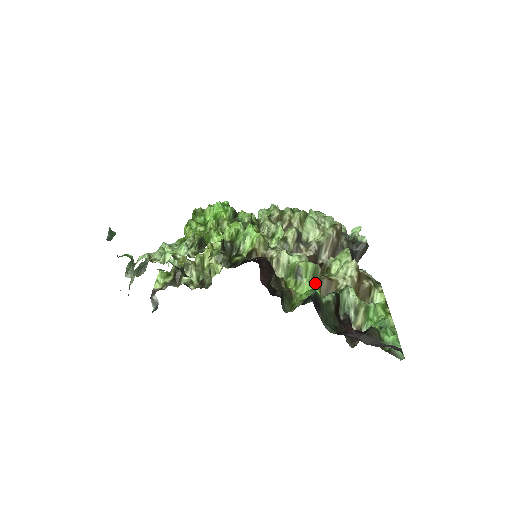
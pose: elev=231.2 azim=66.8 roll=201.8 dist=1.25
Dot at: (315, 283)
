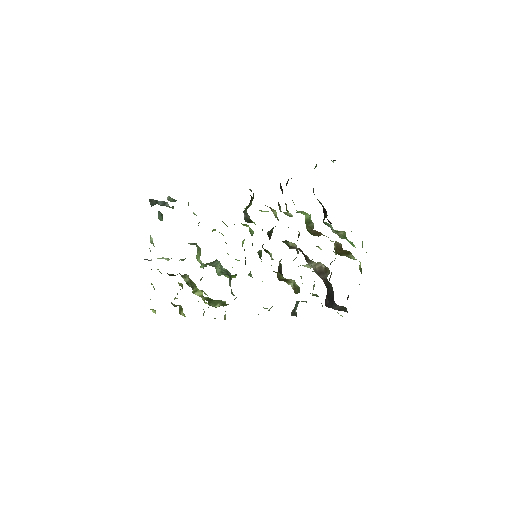
Dot at: (307, 225)
